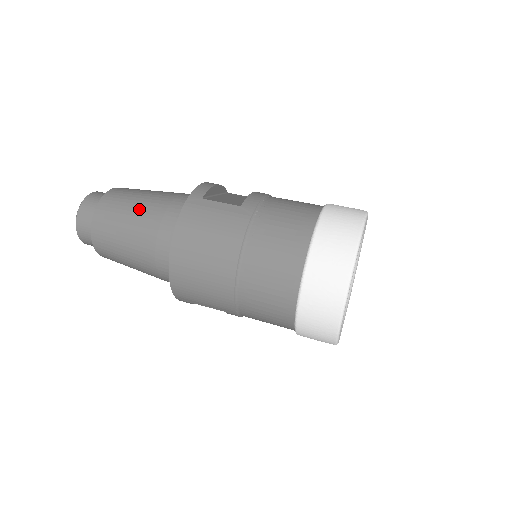
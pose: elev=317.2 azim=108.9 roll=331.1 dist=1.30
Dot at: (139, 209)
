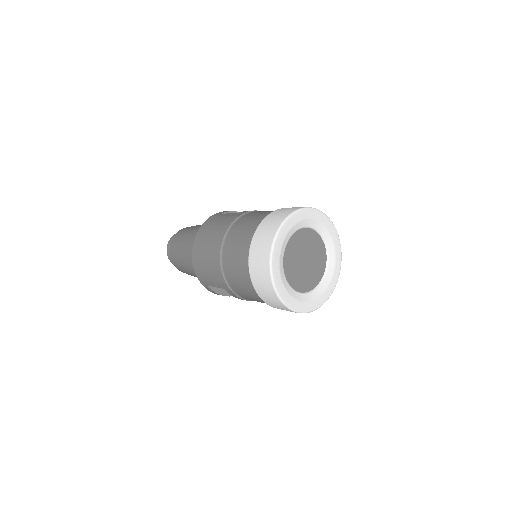
Dot at: (193, 229)
